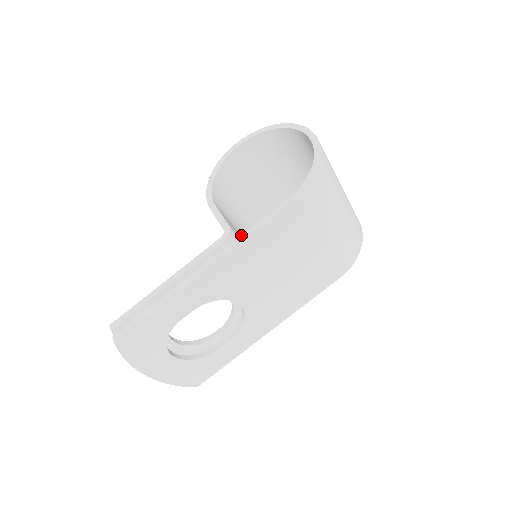
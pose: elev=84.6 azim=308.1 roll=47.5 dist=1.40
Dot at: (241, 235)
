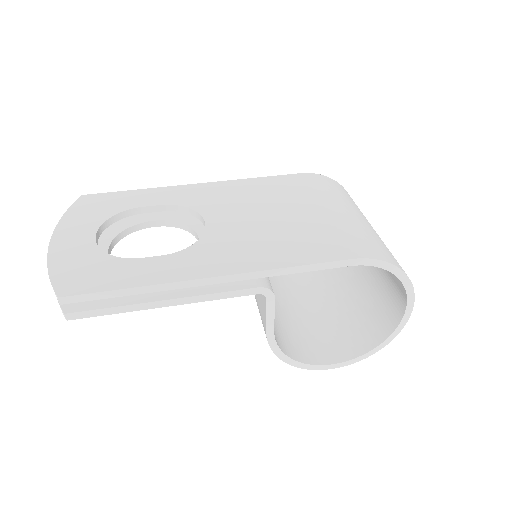
Dot at: occluded
